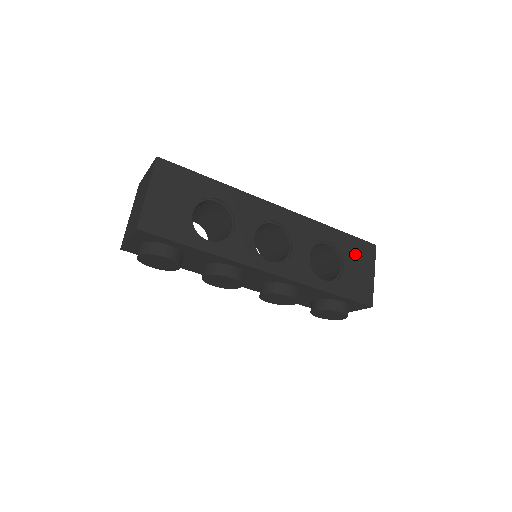
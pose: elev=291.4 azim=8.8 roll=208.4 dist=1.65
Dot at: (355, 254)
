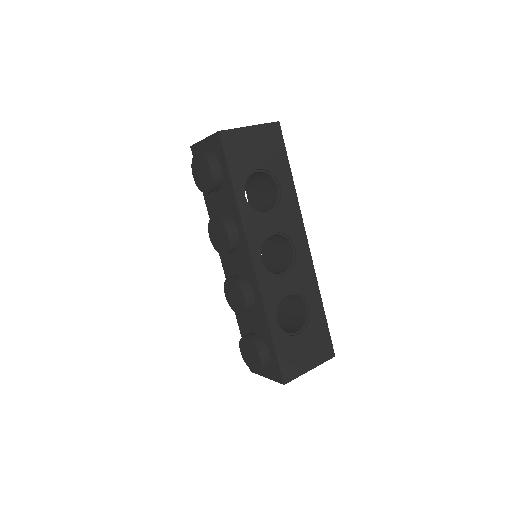
Dot at: (316, 339)
